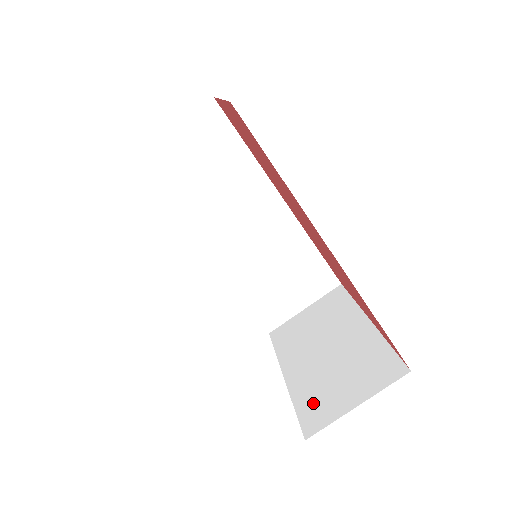
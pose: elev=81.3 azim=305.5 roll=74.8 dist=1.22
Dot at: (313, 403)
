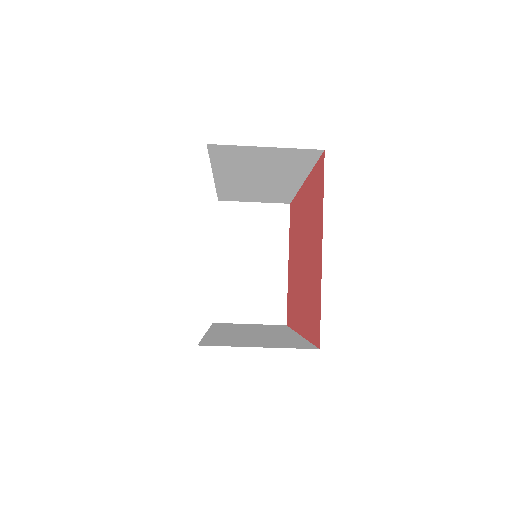
Dot at: (227, 301)
